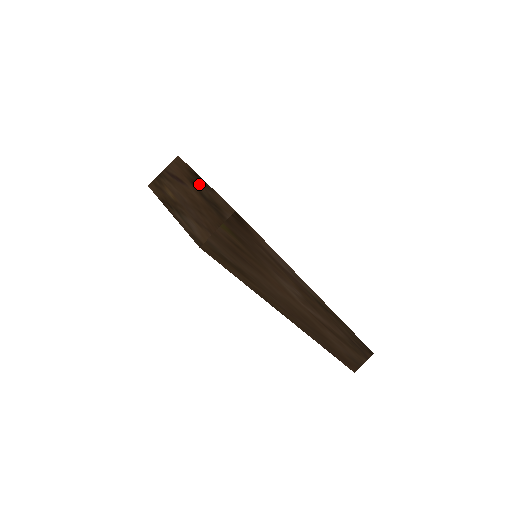
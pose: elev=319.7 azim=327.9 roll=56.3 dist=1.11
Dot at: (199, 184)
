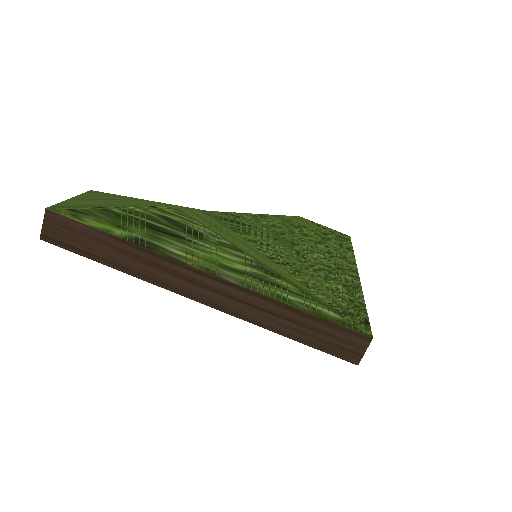
Dot at: occluded
